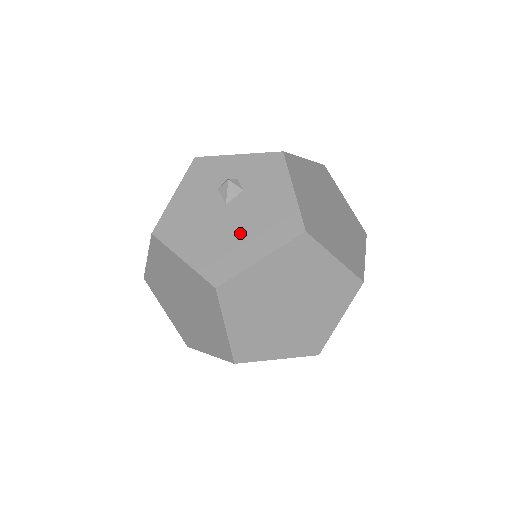
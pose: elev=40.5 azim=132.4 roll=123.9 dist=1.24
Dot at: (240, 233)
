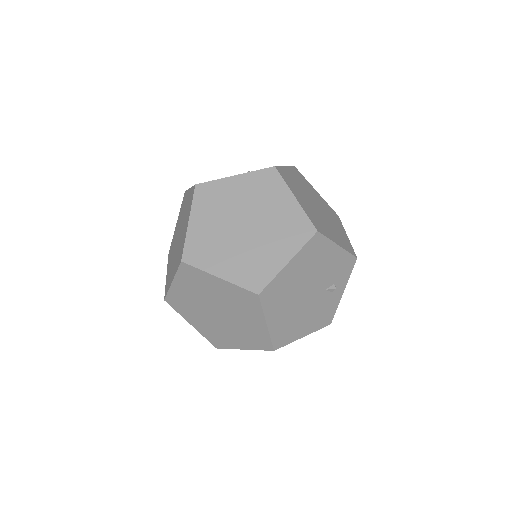
Dot at: occluded
